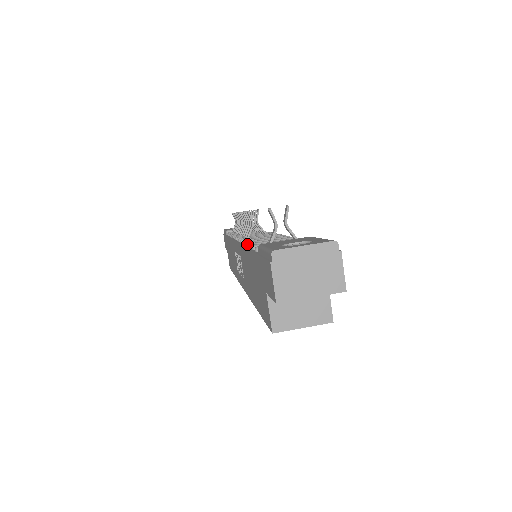
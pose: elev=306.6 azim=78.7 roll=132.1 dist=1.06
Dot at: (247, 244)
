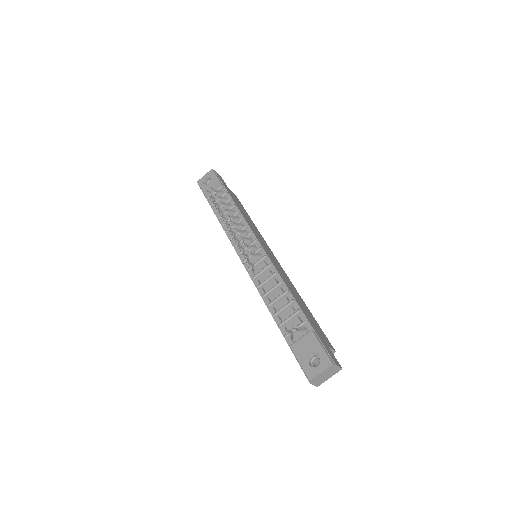
Dot at: (268, 307)
